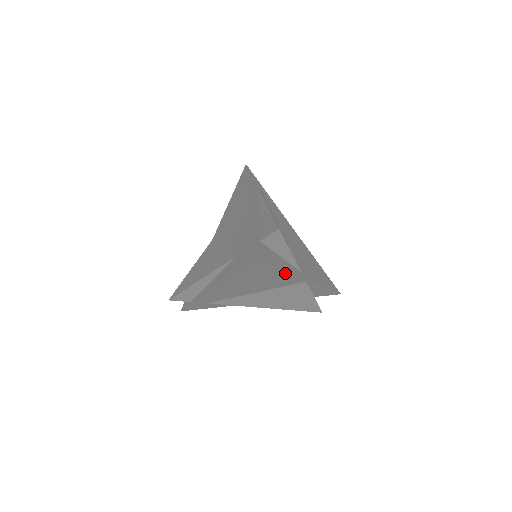
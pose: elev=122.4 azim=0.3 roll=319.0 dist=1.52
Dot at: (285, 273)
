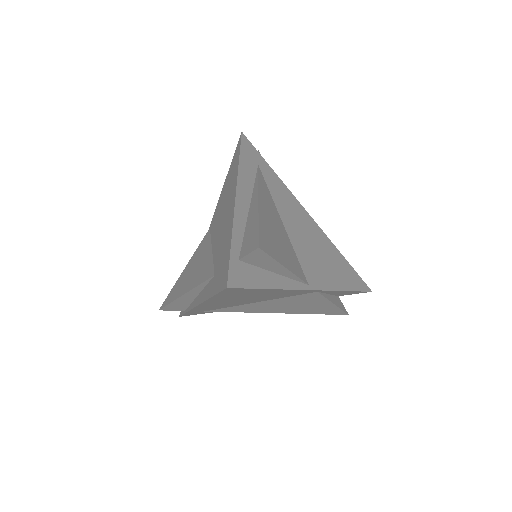
Dot at: (283, 291)
